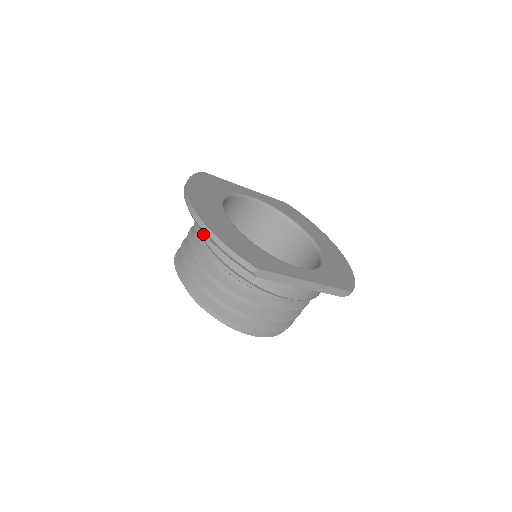
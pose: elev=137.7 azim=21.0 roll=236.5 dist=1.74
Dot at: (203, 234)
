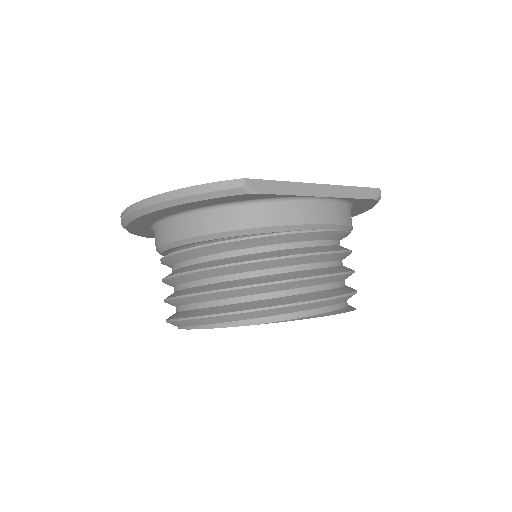
Dot at: (169, 238)
